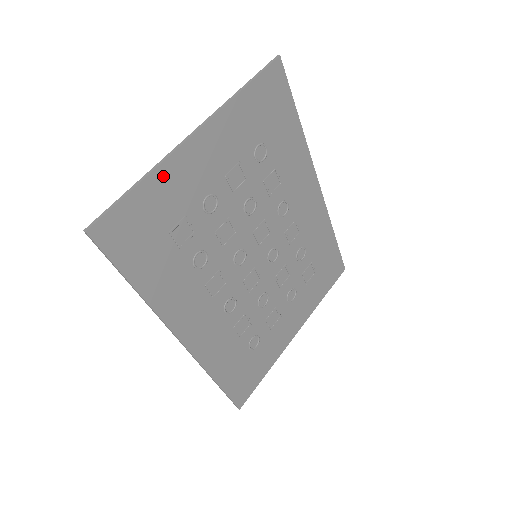
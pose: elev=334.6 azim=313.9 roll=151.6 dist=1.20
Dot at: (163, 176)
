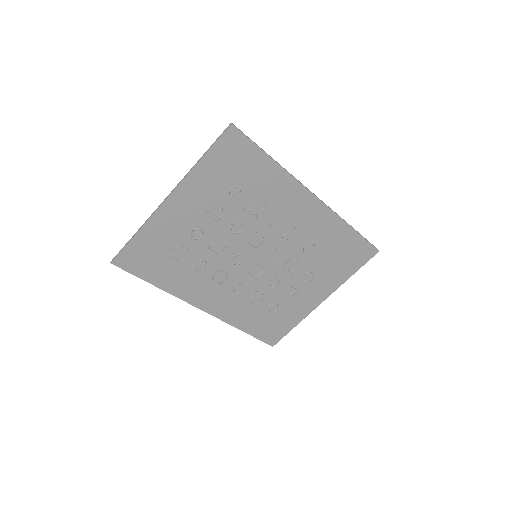
Dot at: (152, 227)
